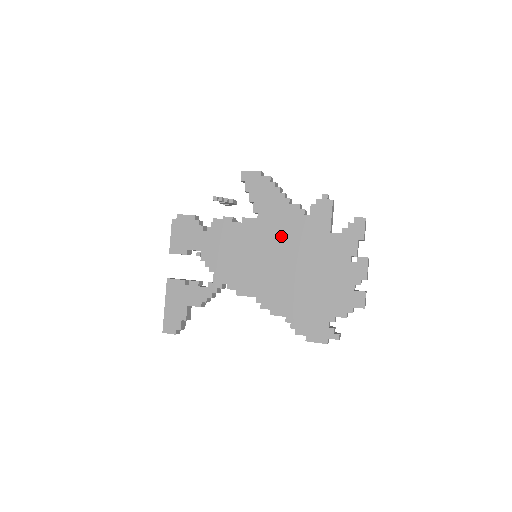
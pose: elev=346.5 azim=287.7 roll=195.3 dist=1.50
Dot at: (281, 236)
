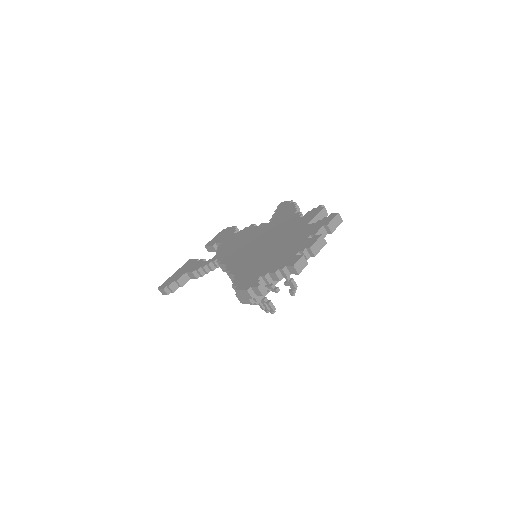
Dot at: (275, 230)
